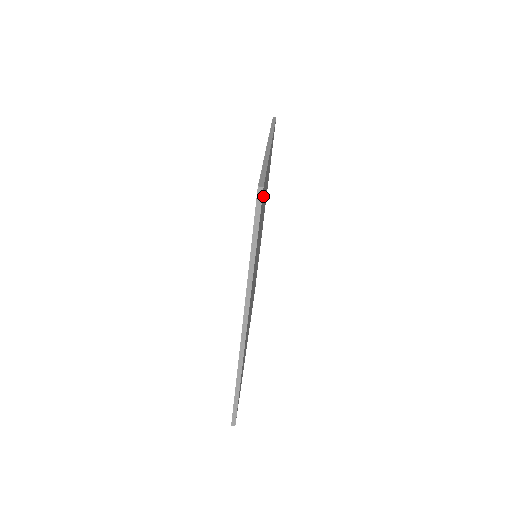
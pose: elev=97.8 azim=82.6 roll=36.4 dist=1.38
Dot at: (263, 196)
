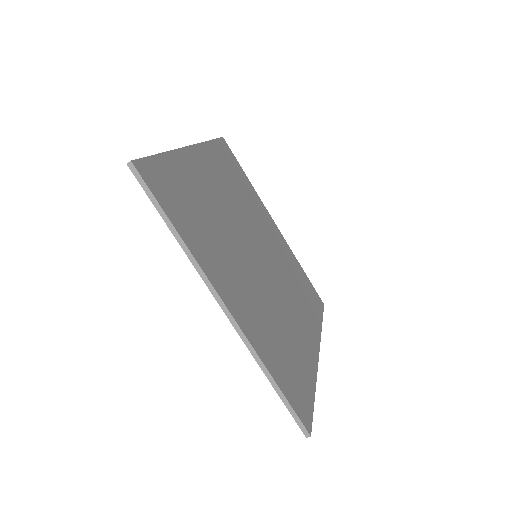
Dot at: (290, 385)
